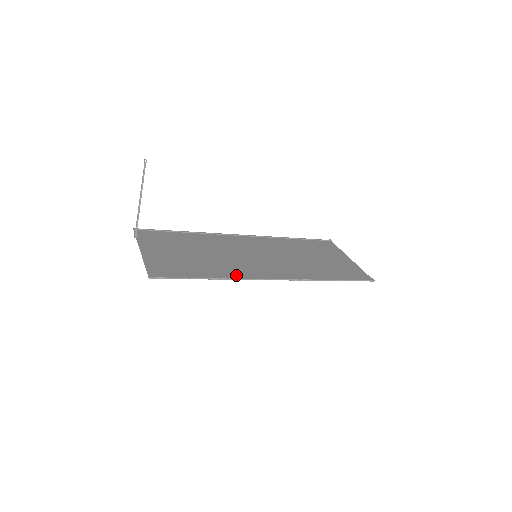
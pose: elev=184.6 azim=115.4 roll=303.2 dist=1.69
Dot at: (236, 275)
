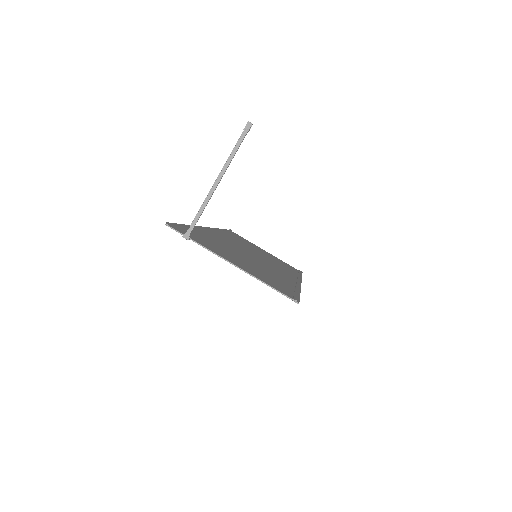
Dot at: (293, 283)
